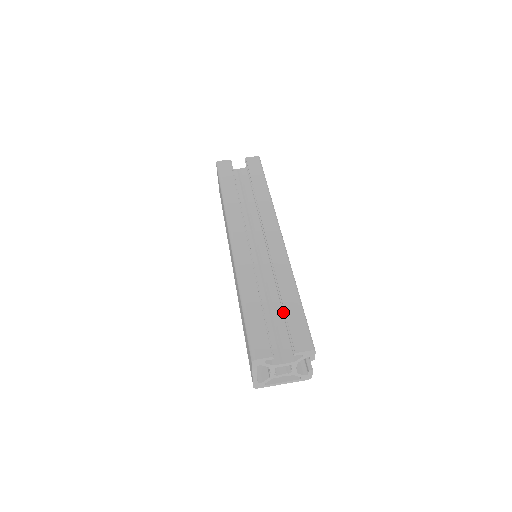
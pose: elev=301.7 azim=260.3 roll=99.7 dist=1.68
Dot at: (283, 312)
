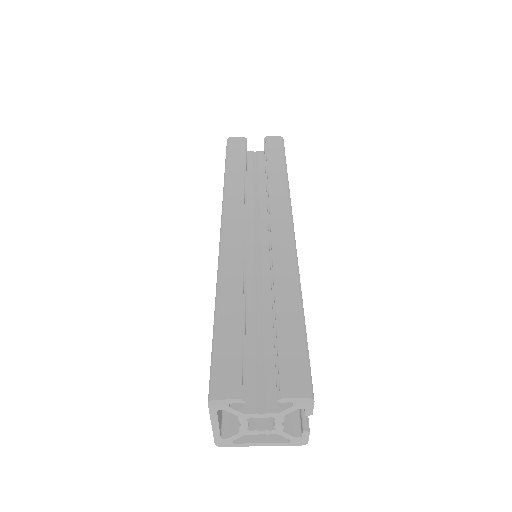
Dot at: (274, 332)
